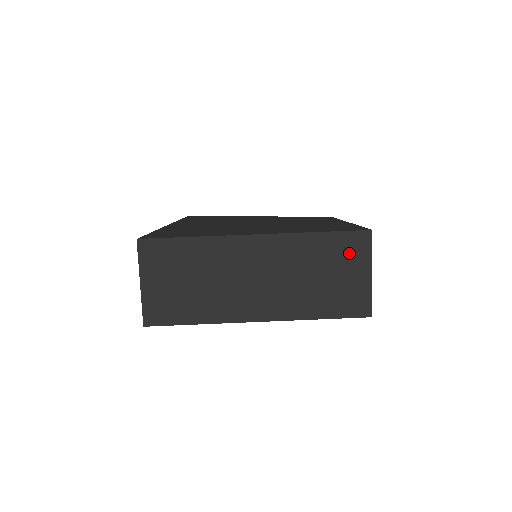
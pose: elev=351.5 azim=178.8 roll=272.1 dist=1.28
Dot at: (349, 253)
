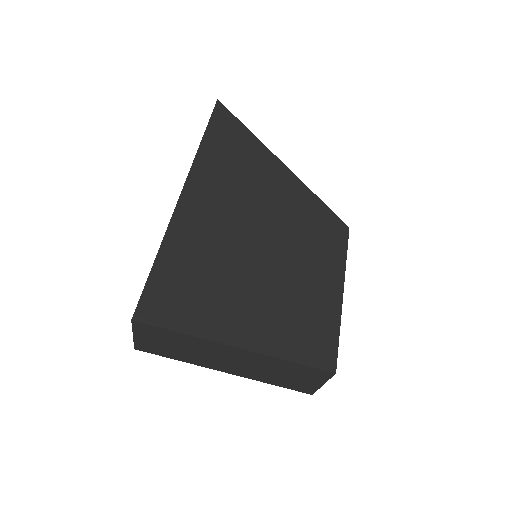
Dot at: (310, 374)
